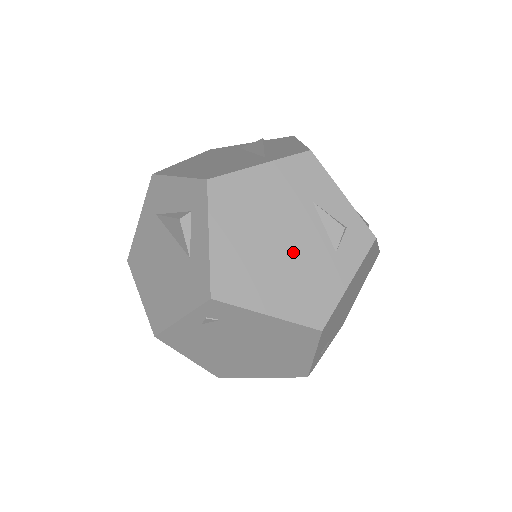
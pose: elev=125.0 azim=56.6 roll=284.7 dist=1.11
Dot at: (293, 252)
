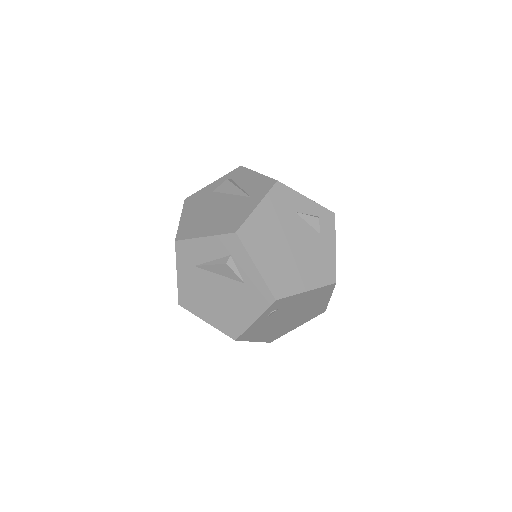
Dot at: (300, 248)
